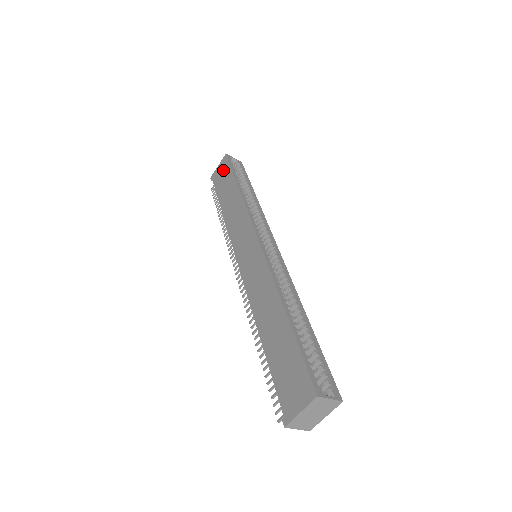
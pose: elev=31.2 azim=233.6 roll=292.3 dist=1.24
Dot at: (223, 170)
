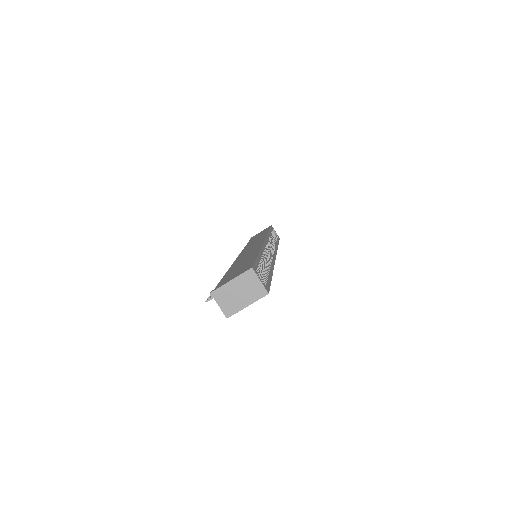
Dot at: occluded
